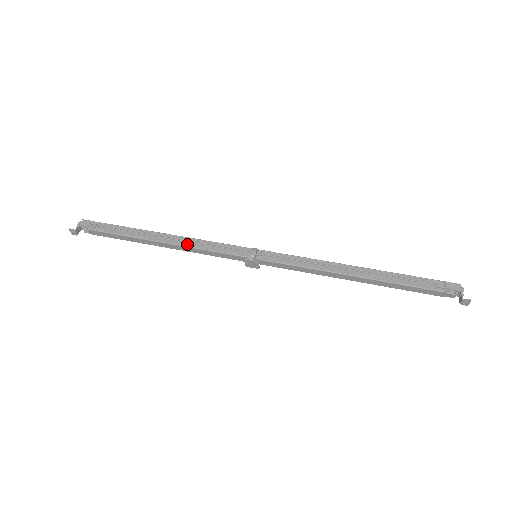
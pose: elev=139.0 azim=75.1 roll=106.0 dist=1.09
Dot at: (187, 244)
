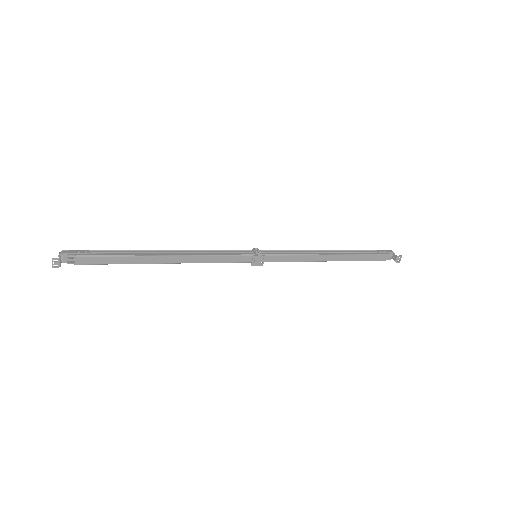
Dot at: (195, 254)
